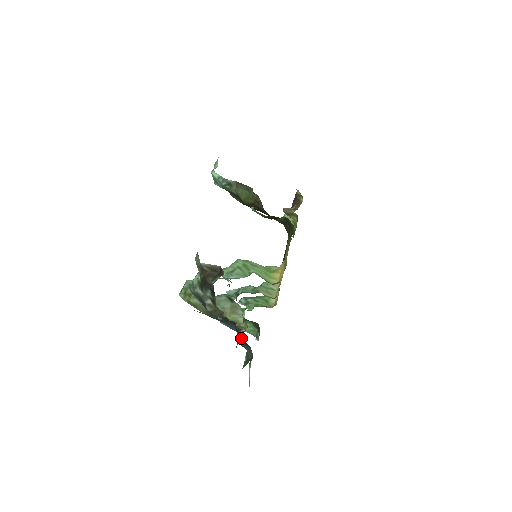
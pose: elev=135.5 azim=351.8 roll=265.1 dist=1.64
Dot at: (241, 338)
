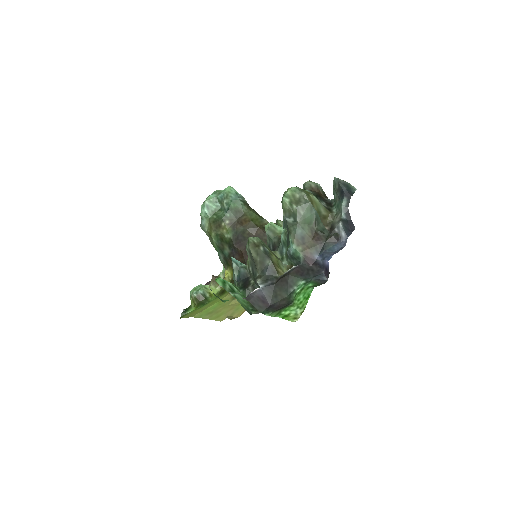
Dot at: (297, 272)
